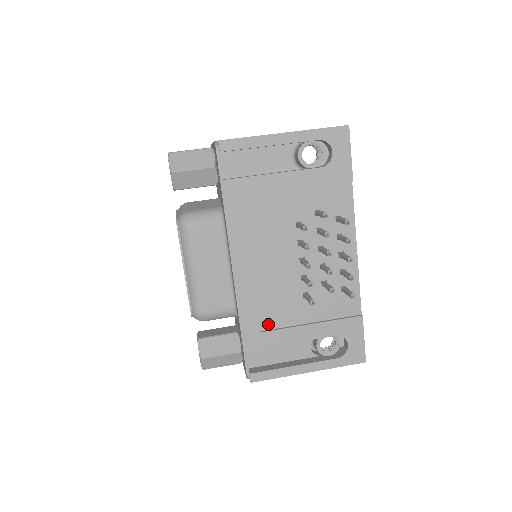
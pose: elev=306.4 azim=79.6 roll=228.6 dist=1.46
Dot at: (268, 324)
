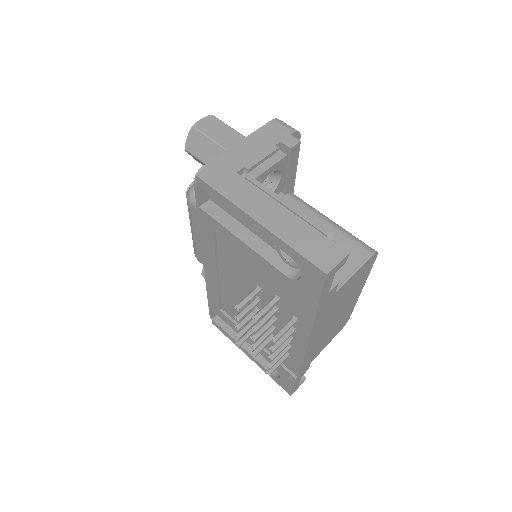
Dot at: (228, 311)
